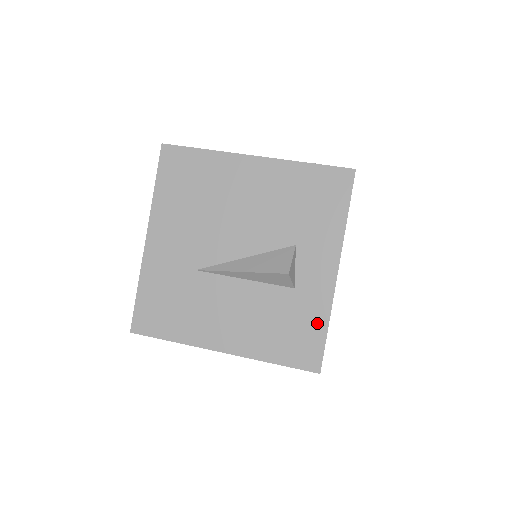
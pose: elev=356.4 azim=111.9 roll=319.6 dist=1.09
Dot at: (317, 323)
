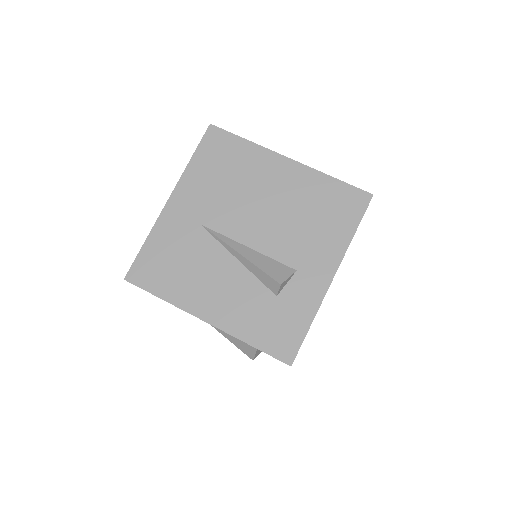
Dot at: occluded
